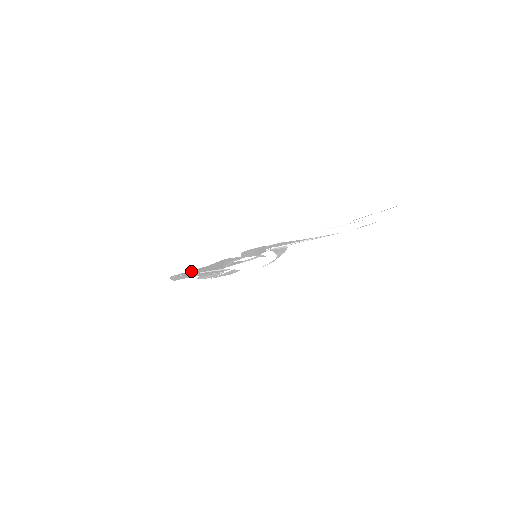
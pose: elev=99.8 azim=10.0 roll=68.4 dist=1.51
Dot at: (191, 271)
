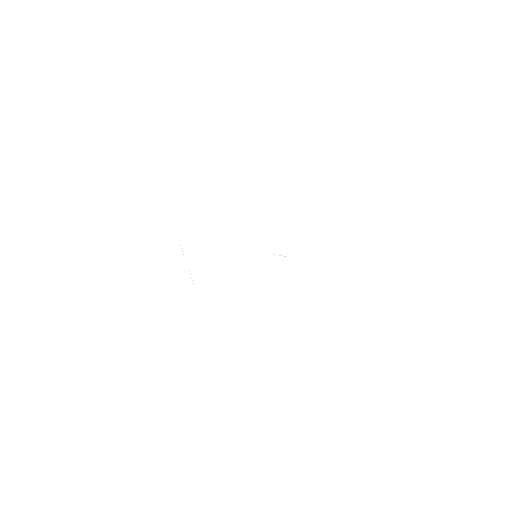
Dot at: occluded
